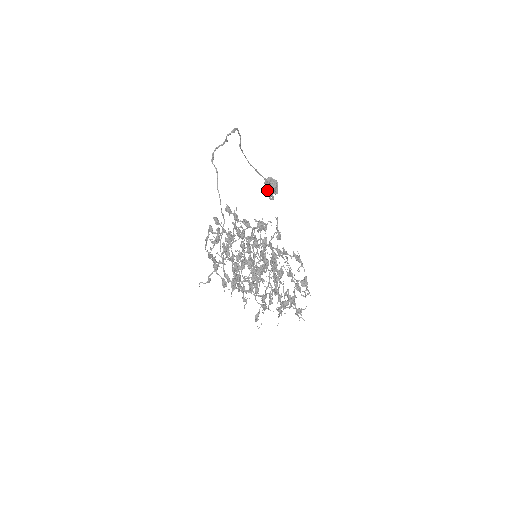
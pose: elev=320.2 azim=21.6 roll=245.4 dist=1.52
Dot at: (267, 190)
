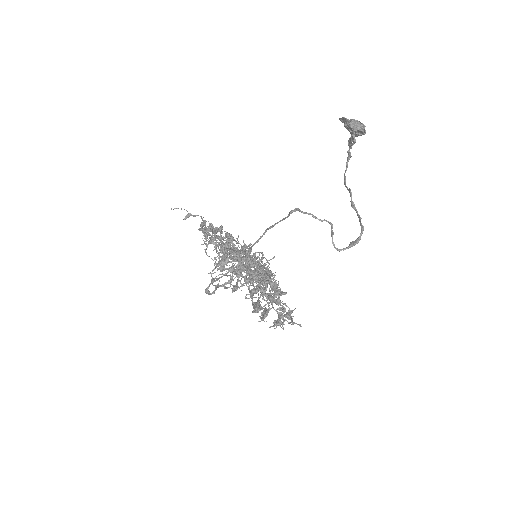
Dot at: (345, 126)
